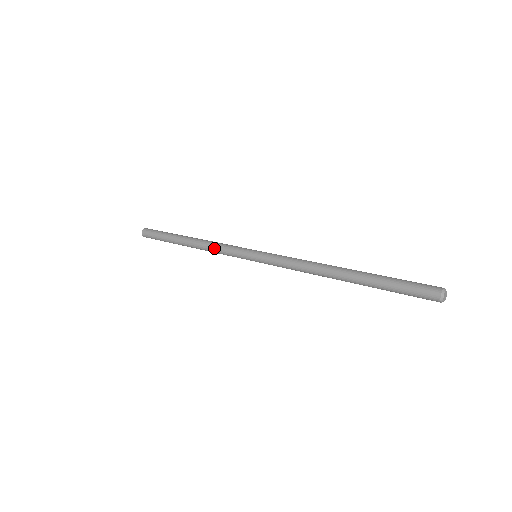
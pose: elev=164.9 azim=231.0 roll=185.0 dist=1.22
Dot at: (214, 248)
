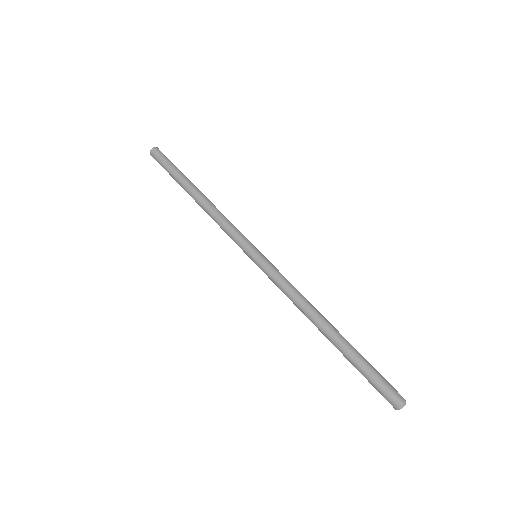
Dot at: (218, 222)
